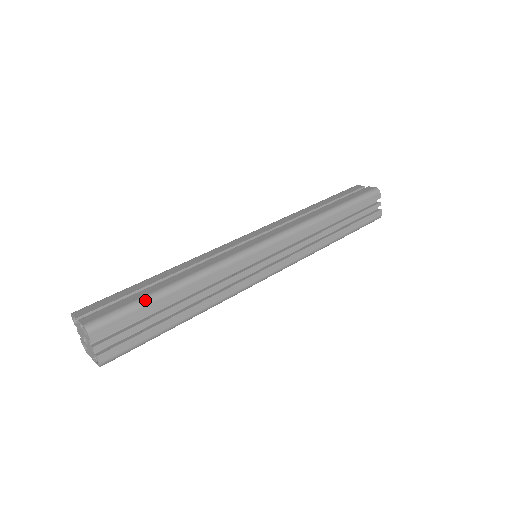
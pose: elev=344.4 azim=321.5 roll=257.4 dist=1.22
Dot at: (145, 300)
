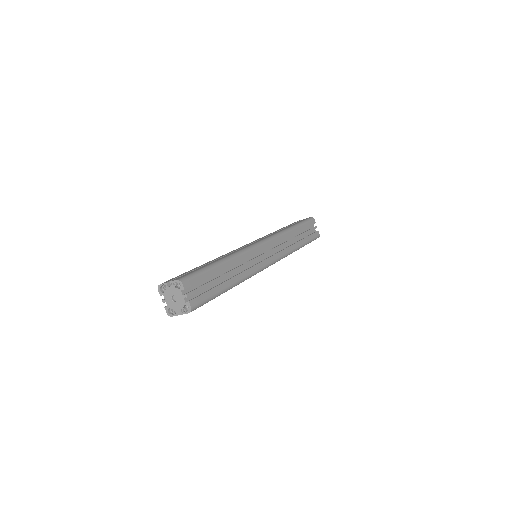
Dot at: (207, 267)
